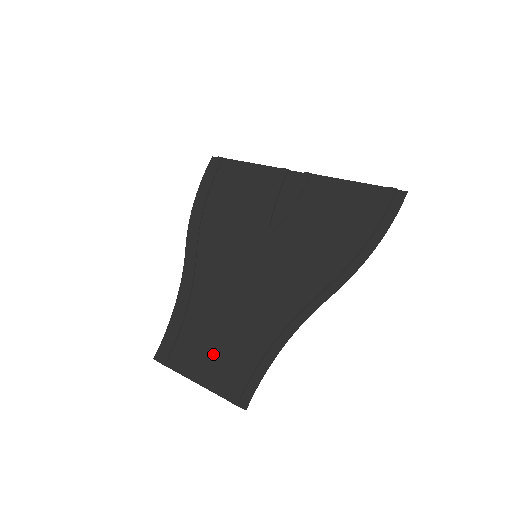
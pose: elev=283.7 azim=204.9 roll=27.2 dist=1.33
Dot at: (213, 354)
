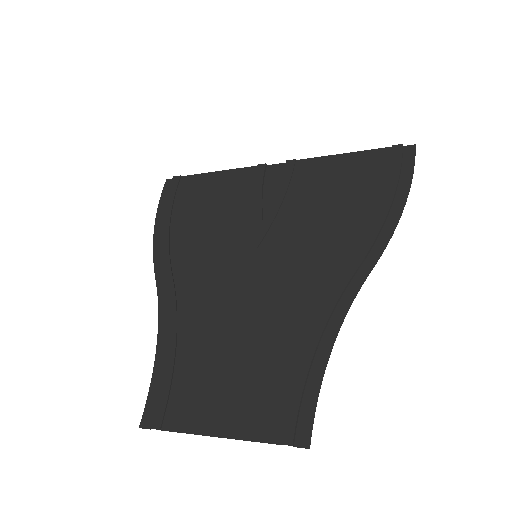
Dot at: (233, 388)
